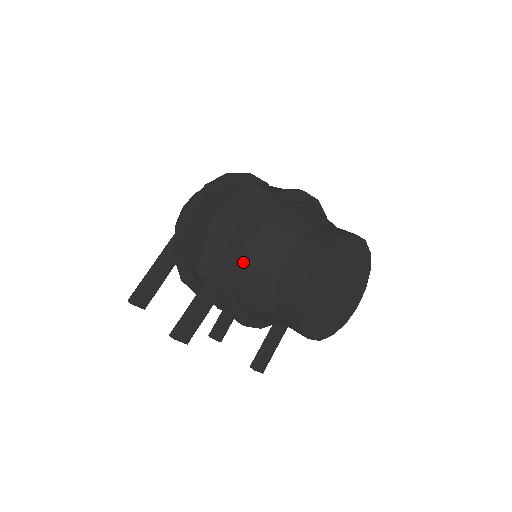
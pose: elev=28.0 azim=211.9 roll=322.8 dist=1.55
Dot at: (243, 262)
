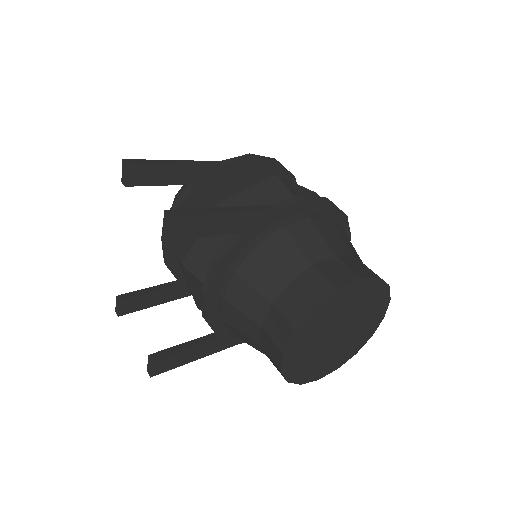
Dot at: (284, 227)
